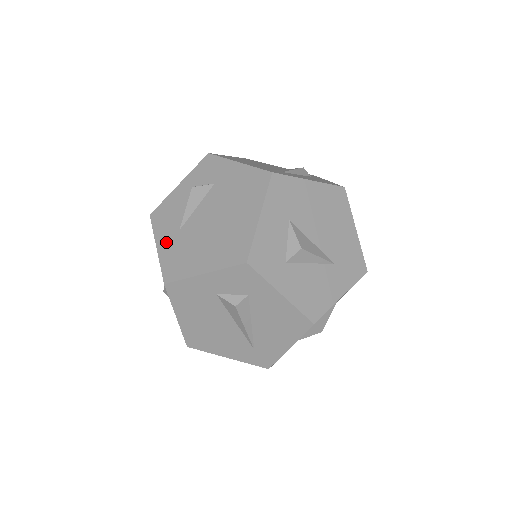
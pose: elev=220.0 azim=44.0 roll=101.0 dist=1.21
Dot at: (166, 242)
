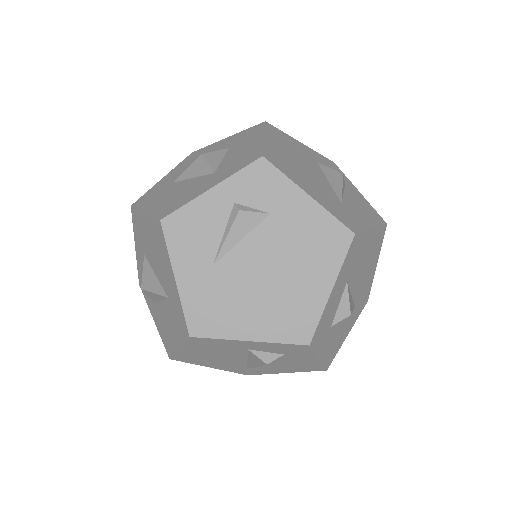
Dot at: (191, 276)
